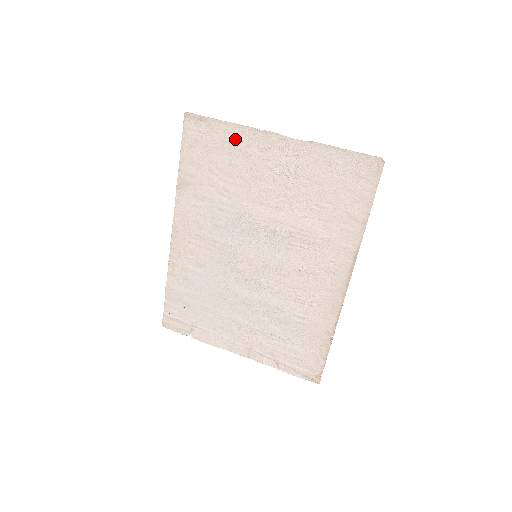
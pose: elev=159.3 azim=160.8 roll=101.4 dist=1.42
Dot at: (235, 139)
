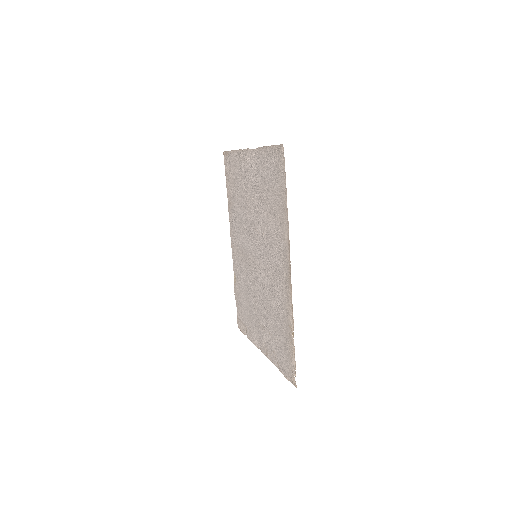
Dot at: (237, 162)
